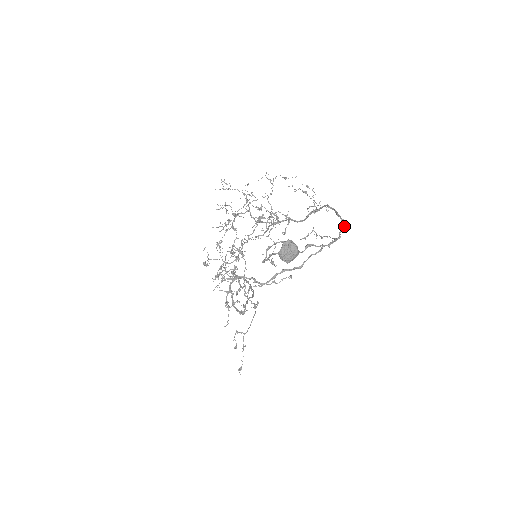
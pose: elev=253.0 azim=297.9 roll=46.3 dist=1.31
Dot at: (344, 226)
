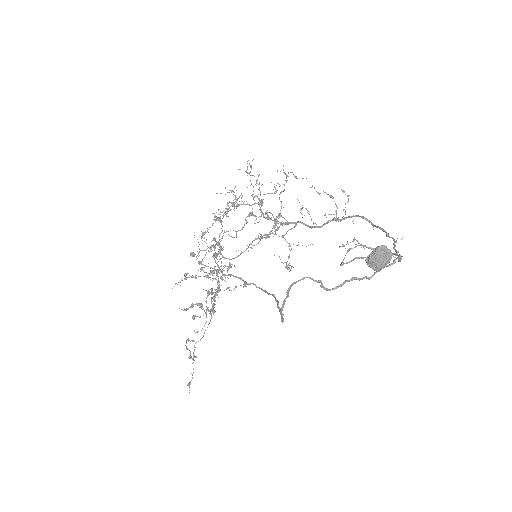
Dot at: occluded
